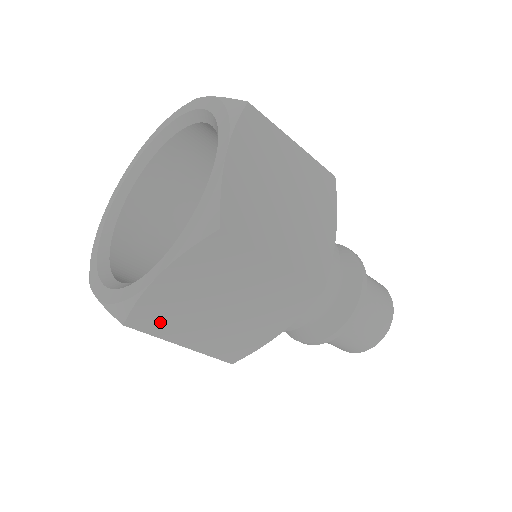
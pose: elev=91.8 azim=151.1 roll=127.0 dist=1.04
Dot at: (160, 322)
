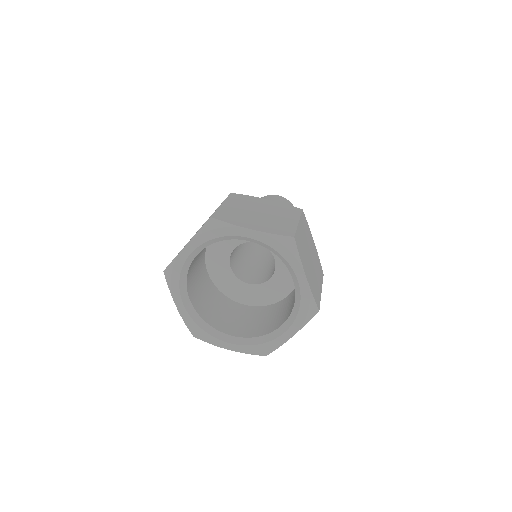
Dot at: occluded
